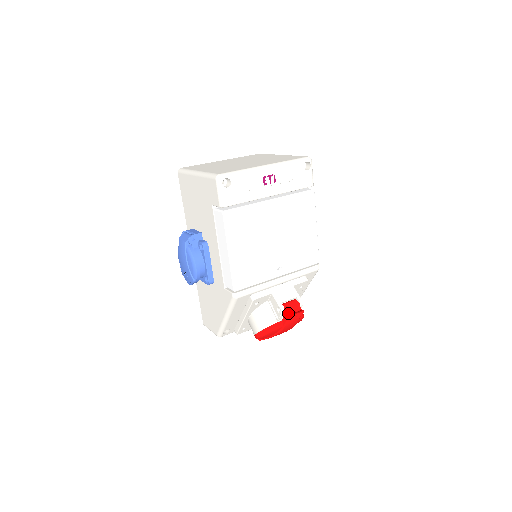
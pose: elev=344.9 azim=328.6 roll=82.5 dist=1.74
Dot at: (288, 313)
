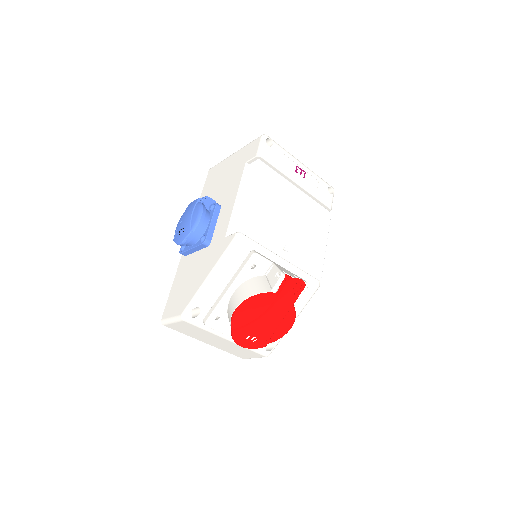
Dot at: (287, 281)
